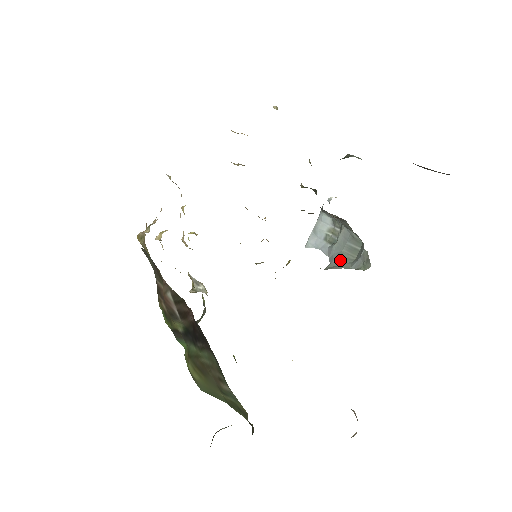
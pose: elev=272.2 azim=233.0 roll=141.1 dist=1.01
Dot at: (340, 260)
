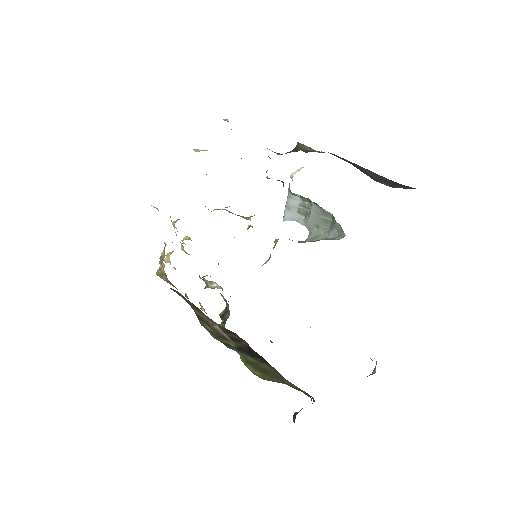
Dot at: (318, 231)
